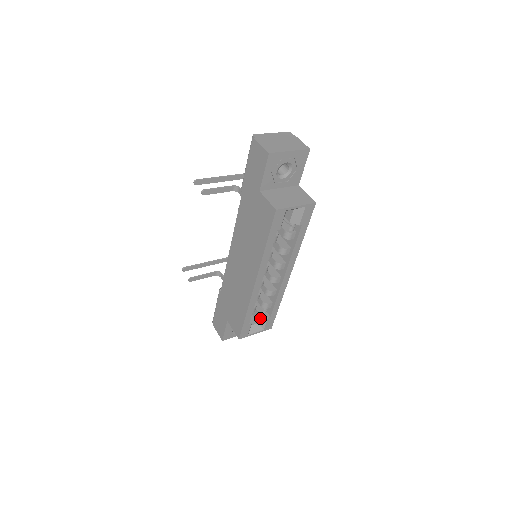
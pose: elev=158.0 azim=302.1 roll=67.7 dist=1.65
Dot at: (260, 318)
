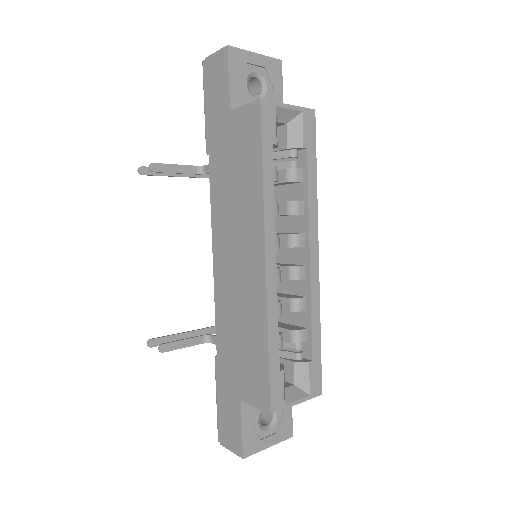
Dot at: (296, 370)
